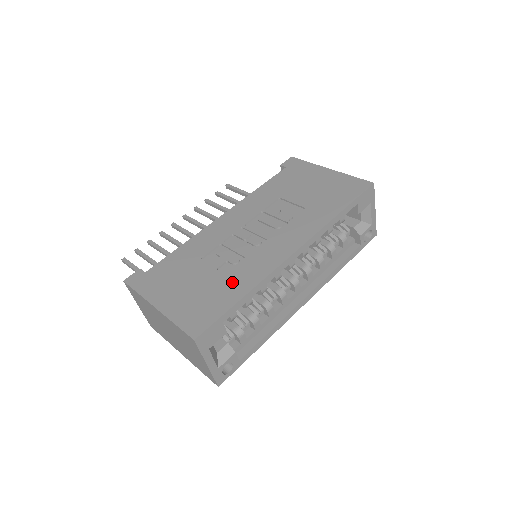
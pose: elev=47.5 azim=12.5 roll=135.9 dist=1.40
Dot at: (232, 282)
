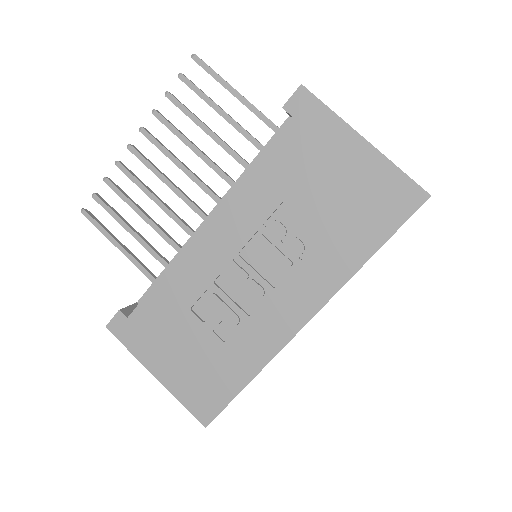
Dot at: (234, 358)
